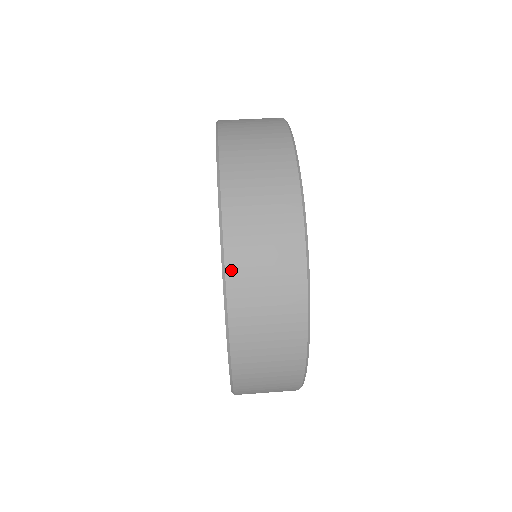
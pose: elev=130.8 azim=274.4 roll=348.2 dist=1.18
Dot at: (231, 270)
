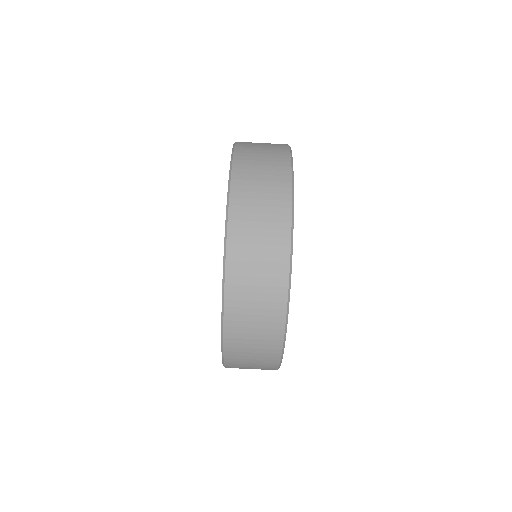
Dot at: (228, 315)
